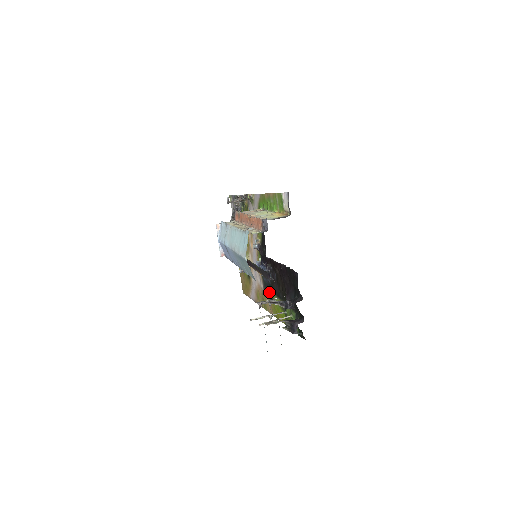
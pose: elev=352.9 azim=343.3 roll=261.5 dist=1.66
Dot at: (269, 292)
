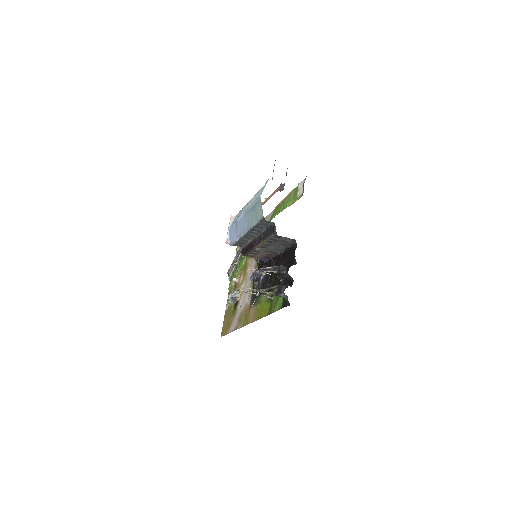
Dot at: (257, 299)
